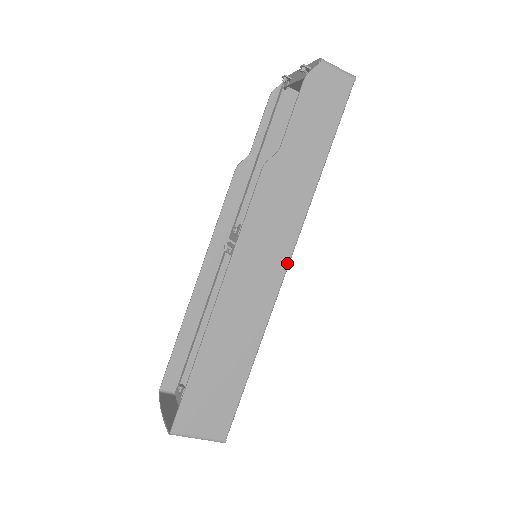
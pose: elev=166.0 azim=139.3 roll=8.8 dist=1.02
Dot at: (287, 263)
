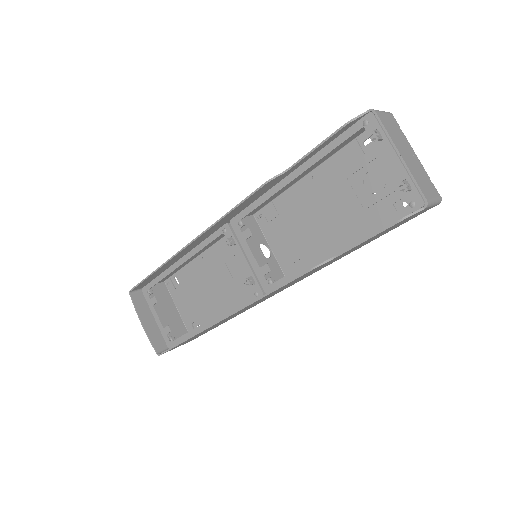
Dot at: occluded
